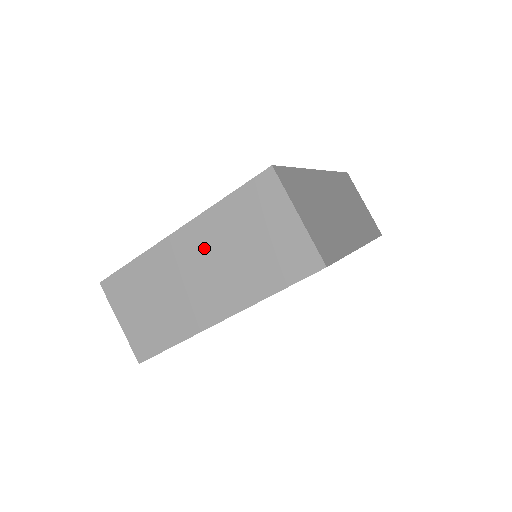
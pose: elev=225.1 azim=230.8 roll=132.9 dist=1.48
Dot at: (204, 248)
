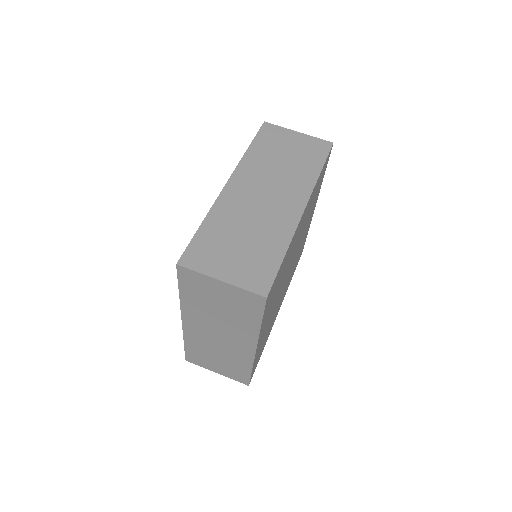
Dot at: (203, 321)
